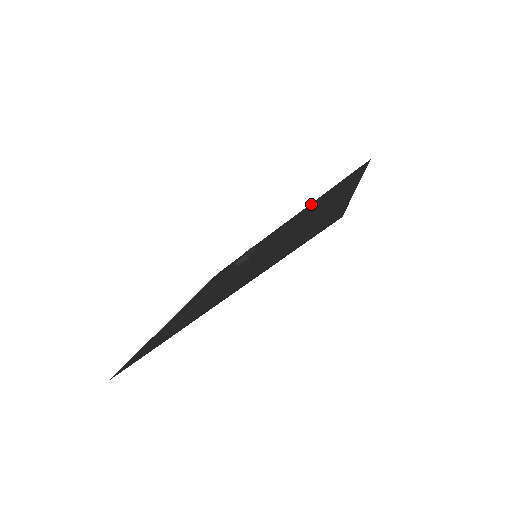
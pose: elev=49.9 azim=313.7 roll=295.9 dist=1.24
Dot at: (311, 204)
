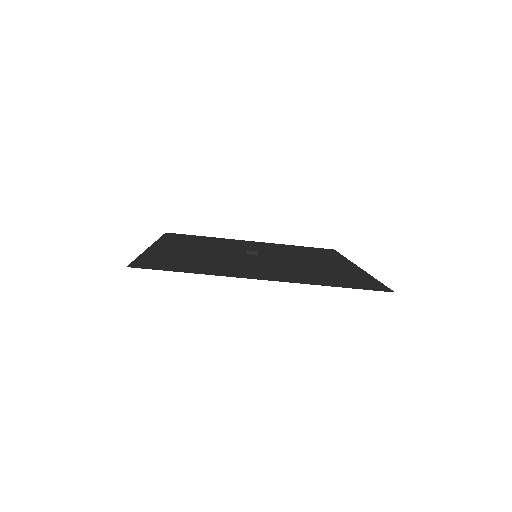
Dot at: (281, 245)
